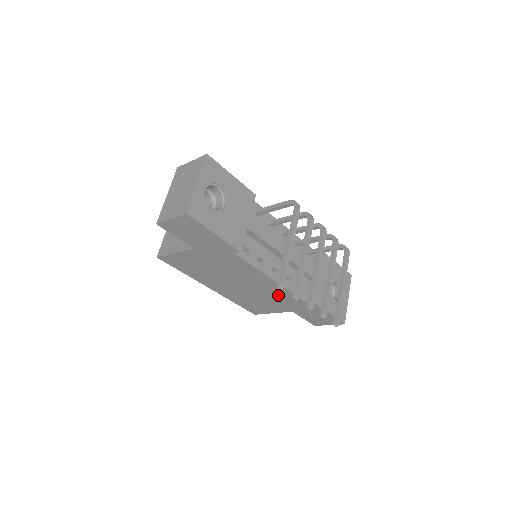
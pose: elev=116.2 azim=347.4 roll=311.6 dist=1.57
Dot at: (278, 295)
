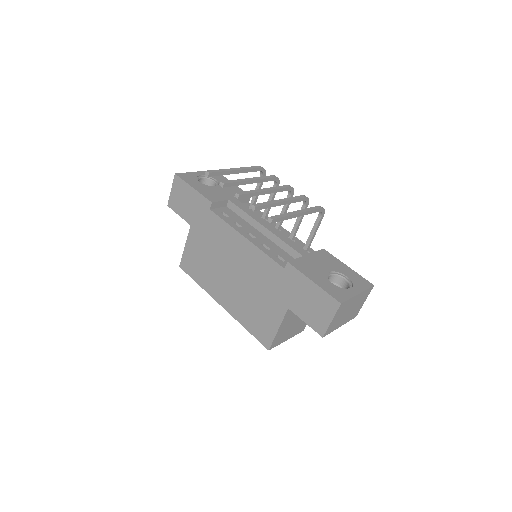
Dot at: (262, 272)
